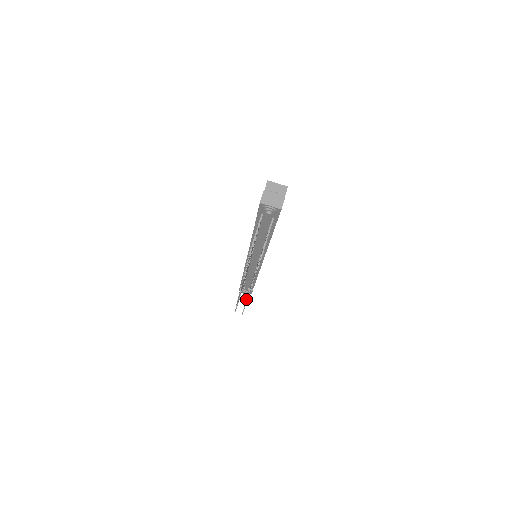
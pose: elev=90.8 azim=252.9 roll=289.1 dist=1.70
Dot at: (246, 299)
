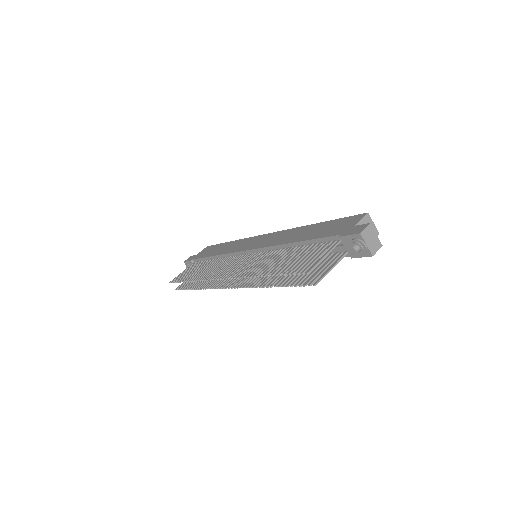
Dot at: (199, 282)
